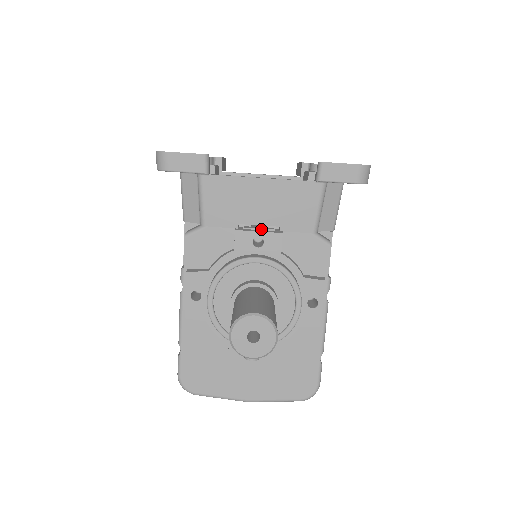
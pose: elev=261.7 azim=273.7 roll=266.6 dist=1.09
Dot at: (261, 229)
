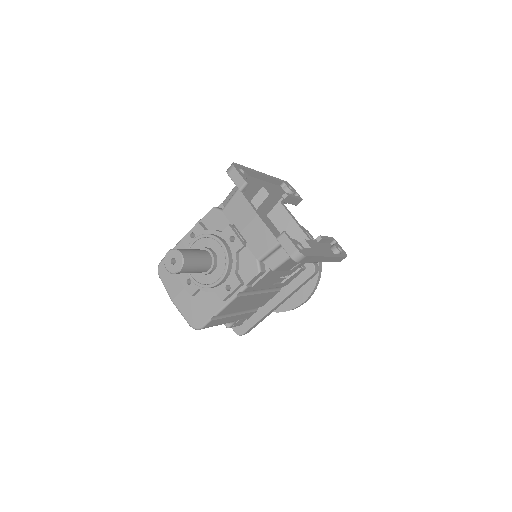
Dot at: (240, 235)
